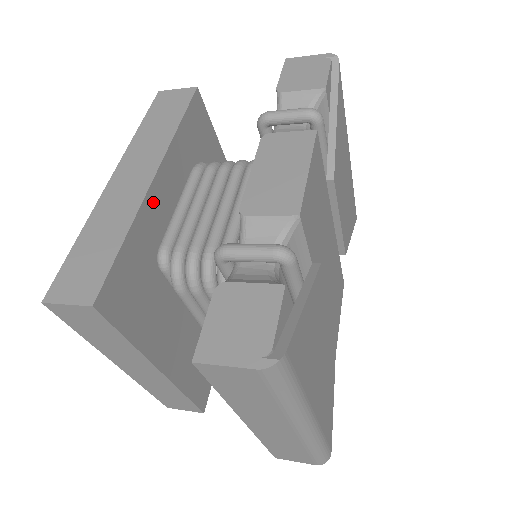
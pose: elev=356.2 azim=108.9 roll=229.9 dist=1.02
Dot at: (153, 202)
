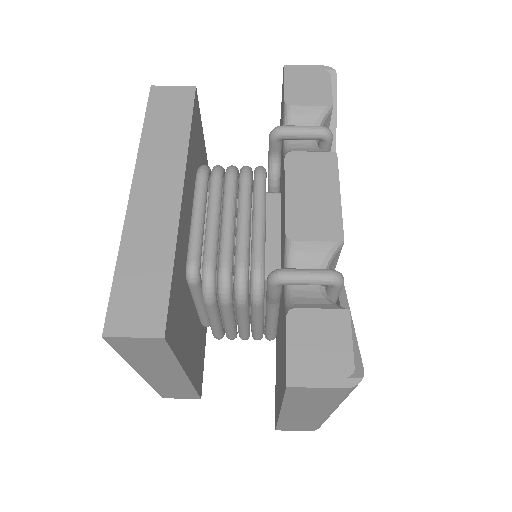
Dot at: (182, 218)
